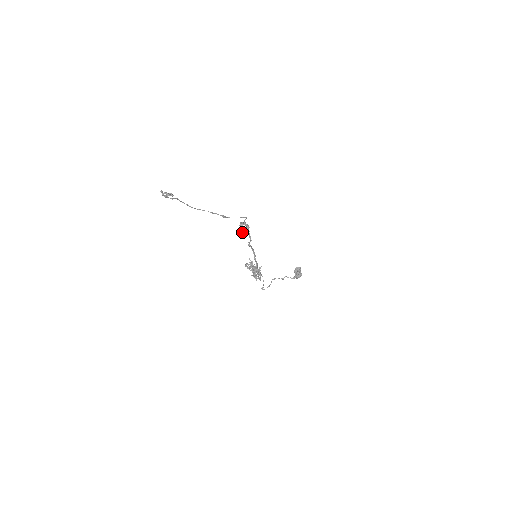
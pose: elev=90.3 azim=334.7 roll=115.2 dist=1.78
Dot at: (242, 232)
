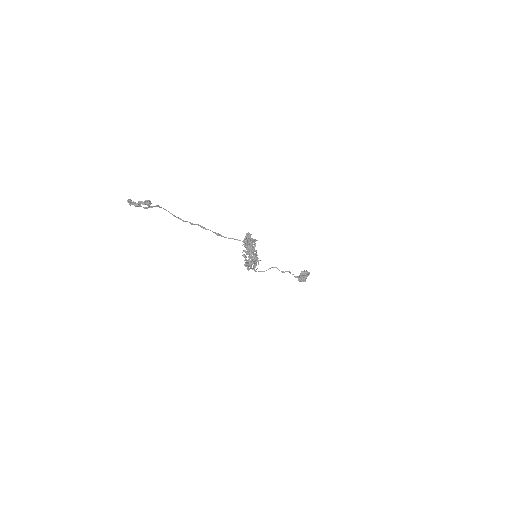
Dot at: (243, 244)
